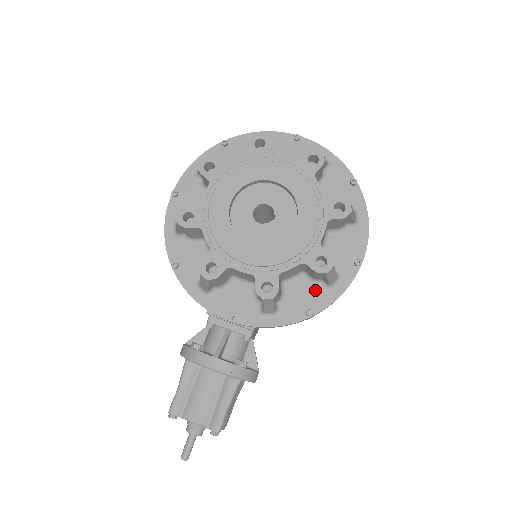
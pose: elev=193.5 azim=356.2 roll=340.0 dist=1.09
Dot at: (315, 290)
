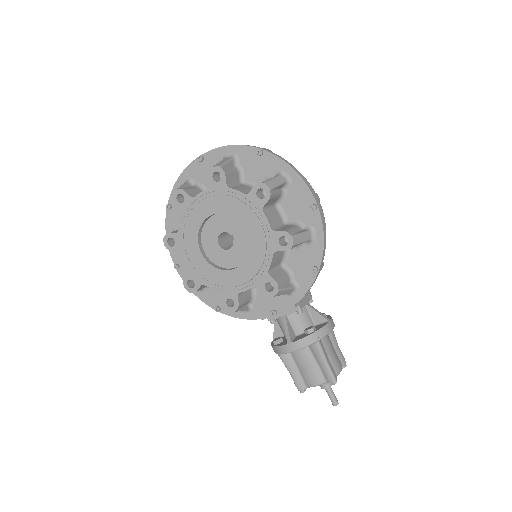
Dot at: (305, 251)
